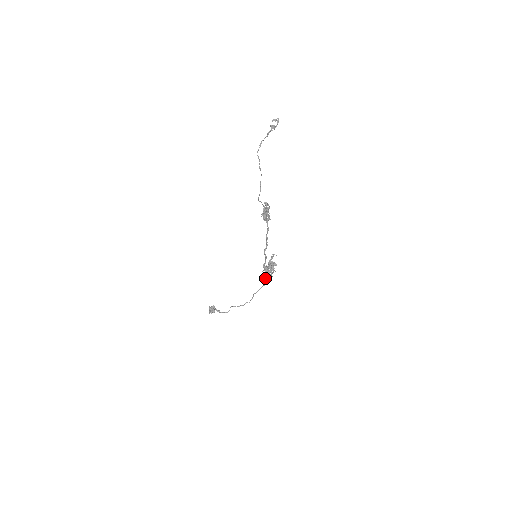
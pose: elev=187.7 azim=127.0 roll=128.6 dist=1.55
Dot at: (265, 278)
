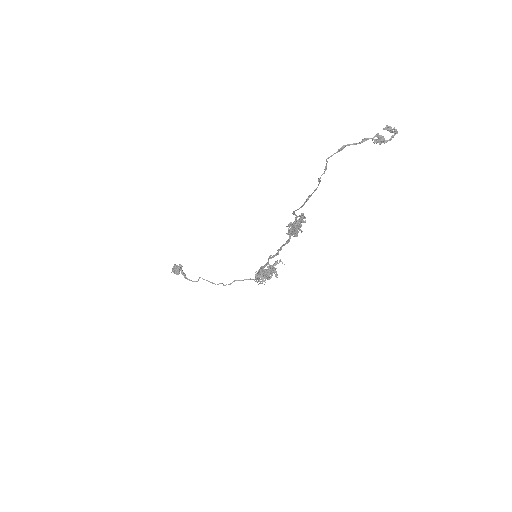
Dot at: occluded
